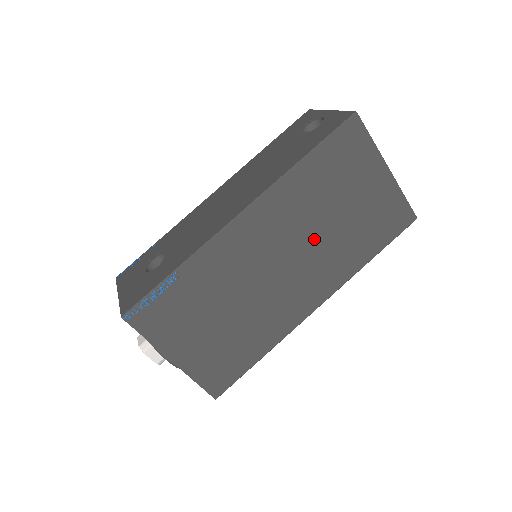
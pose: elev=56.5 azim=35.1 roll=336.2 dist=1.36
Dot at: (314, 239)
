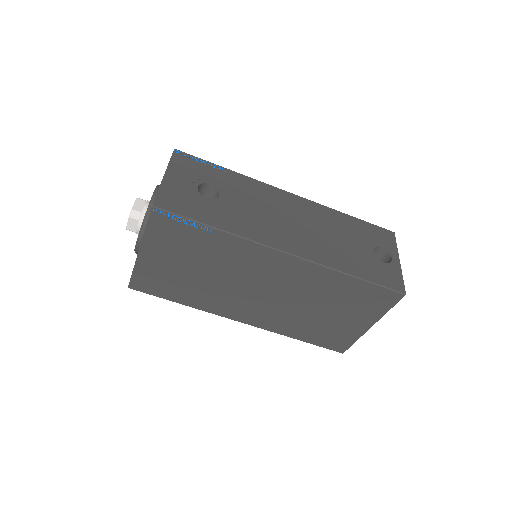
Dot at: (293, 303)
